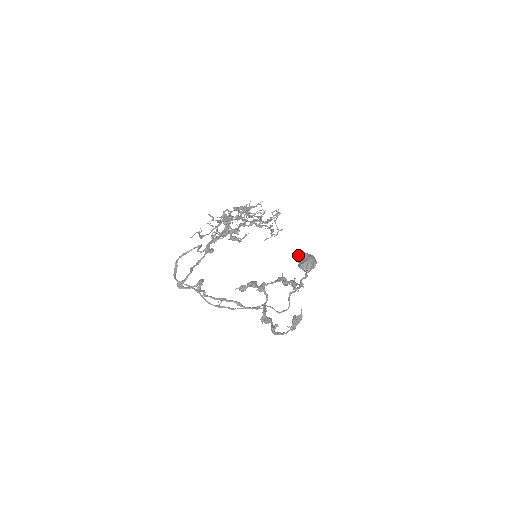
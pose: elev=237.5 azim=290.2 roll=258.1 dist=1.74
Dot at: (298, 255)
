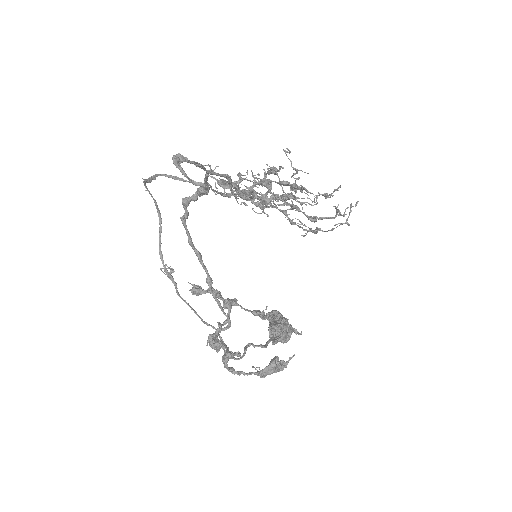
Dot at: occluded
